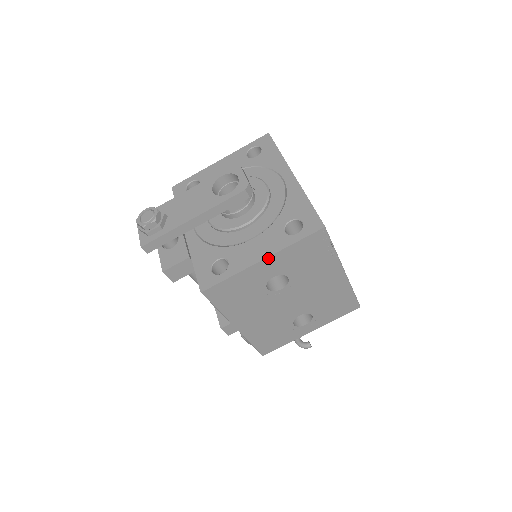
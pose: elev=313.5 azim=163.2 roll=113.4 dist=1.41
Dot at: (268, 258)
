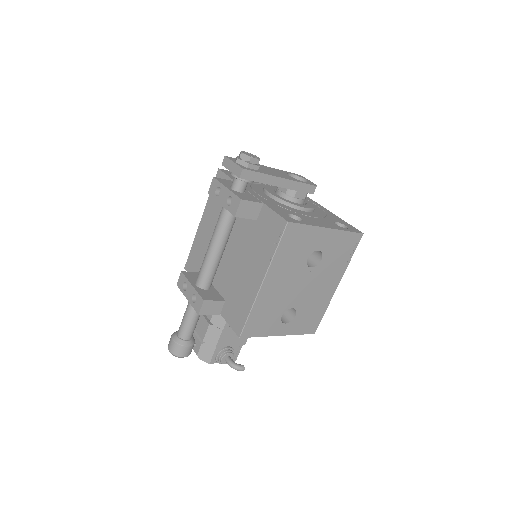
Dot at: (331, 230)
